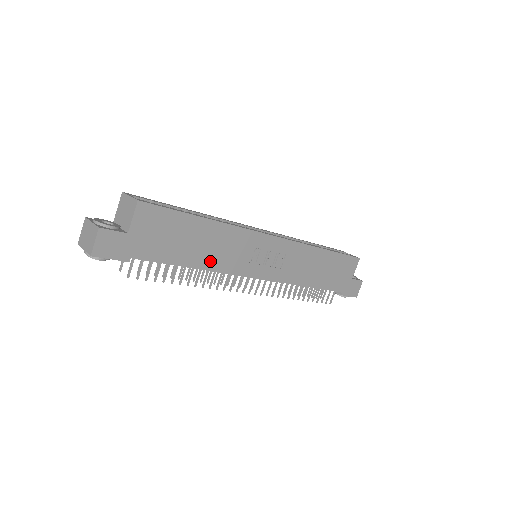
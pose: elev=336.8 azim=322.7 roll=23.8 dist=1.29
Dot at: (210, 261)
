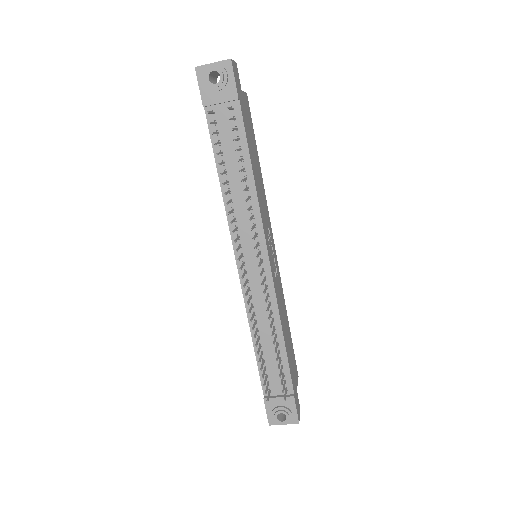
Dot at: (257, 188)
